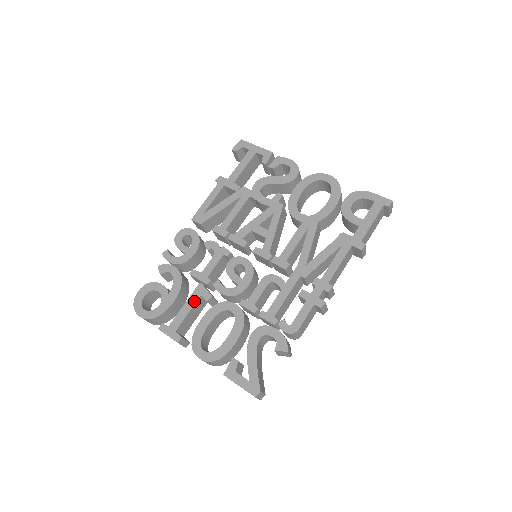
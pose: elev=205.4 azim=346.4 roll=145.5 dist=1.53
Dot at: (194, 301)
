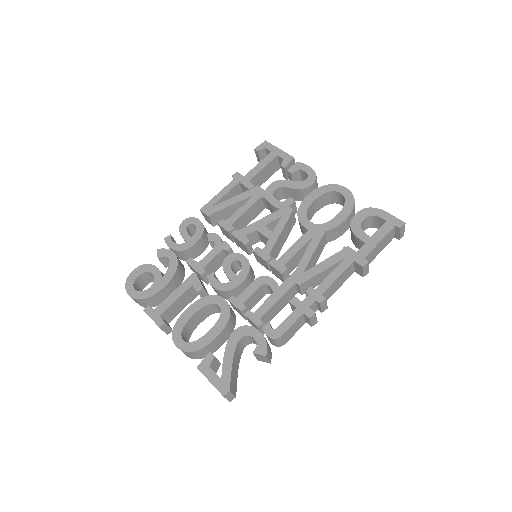
Dot at: (184, 289)
